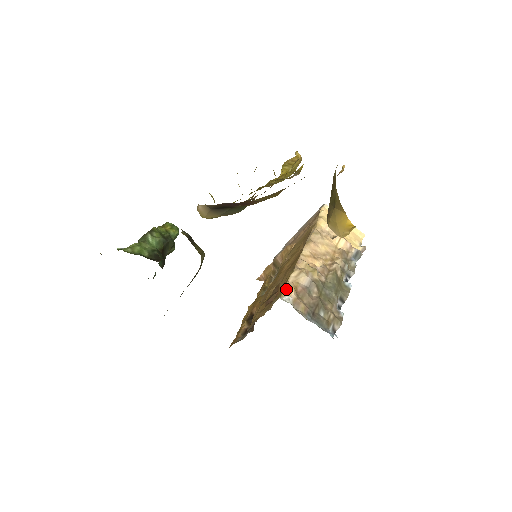
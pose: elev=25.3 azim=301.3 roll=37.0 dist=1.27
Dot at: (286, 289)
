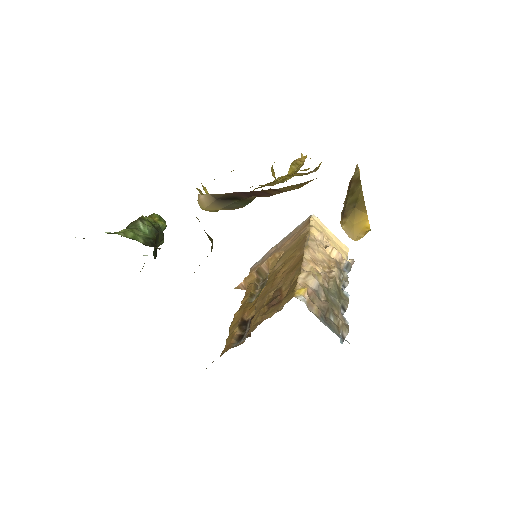
Dot at: (298, 289)
